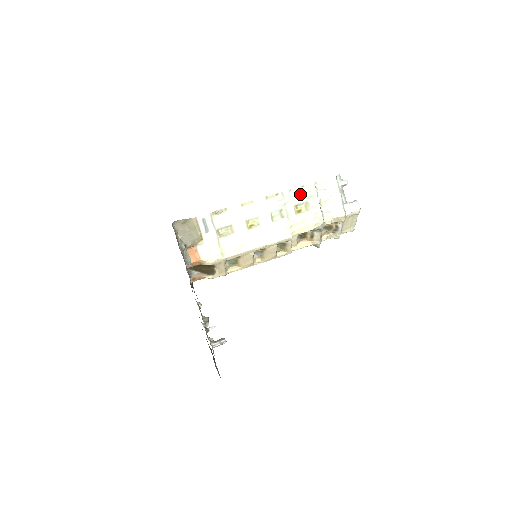
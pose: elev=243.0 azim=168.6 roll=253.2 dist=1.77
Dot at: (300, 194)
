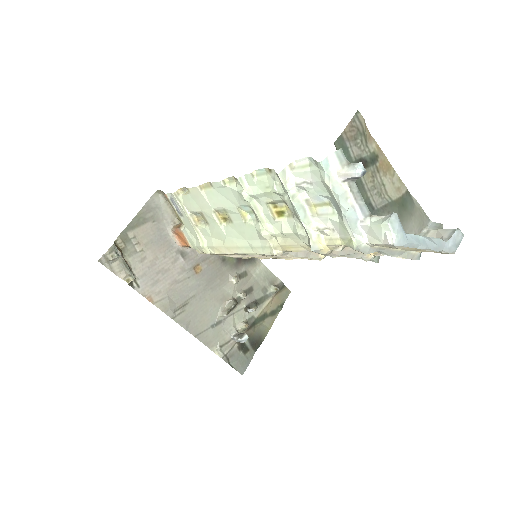
Dot at: (268, 185)
